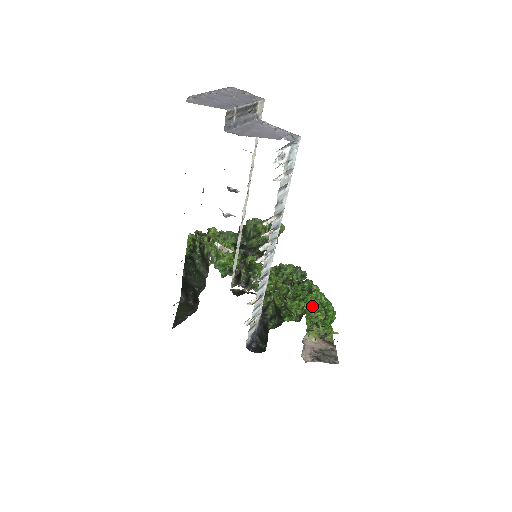
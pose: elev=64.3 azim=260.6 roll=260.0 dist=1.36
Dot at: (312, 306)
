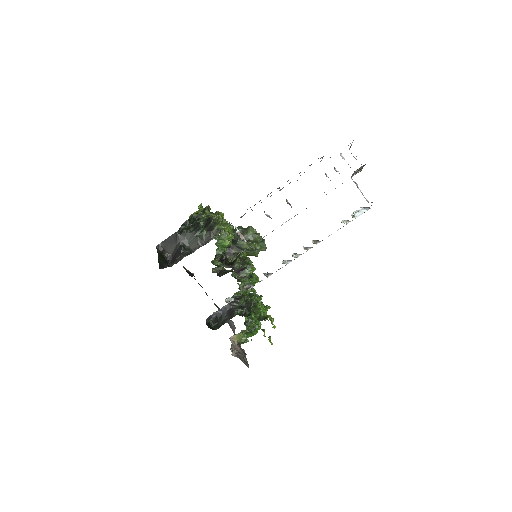
Dot at: occluded
